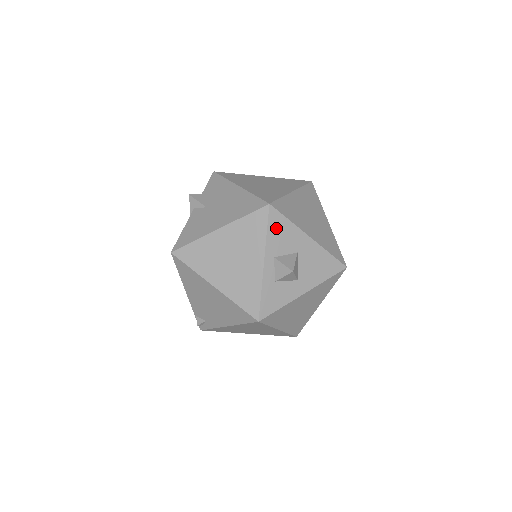
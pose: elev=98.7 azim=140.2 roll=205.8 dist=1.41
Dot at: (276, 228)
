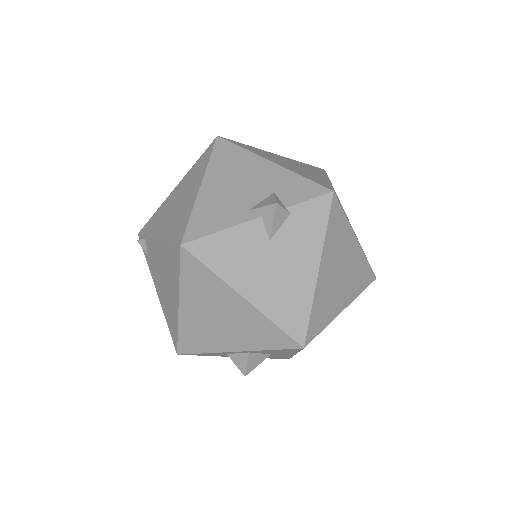
Dot at: (282, 350)
